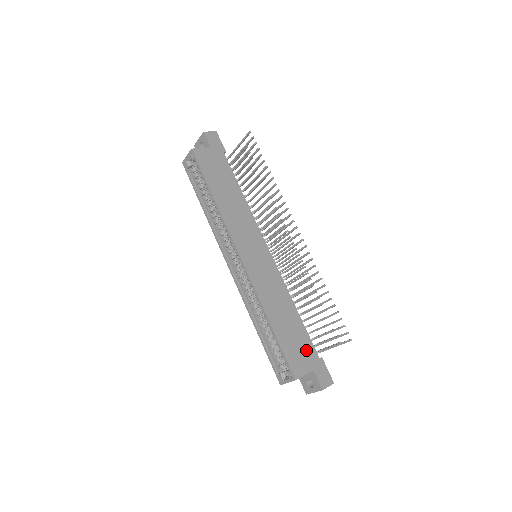
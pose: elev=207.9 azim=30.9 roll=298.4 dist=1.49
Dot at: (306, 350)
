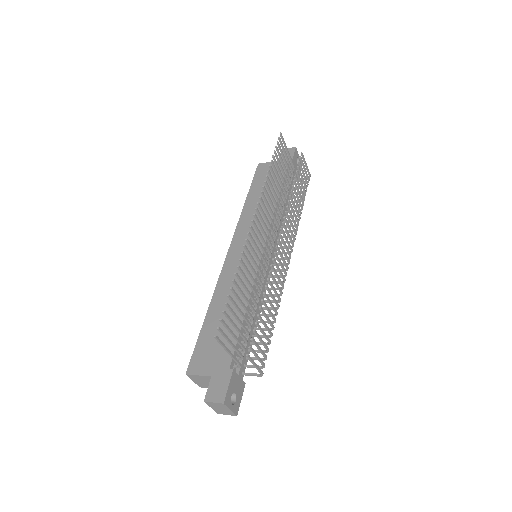
Dot at: (221, 353)
